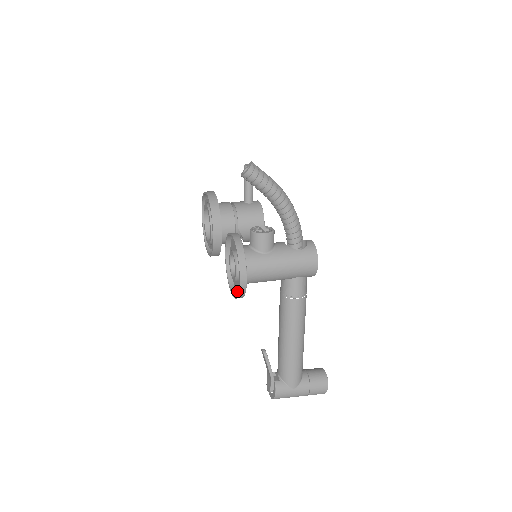
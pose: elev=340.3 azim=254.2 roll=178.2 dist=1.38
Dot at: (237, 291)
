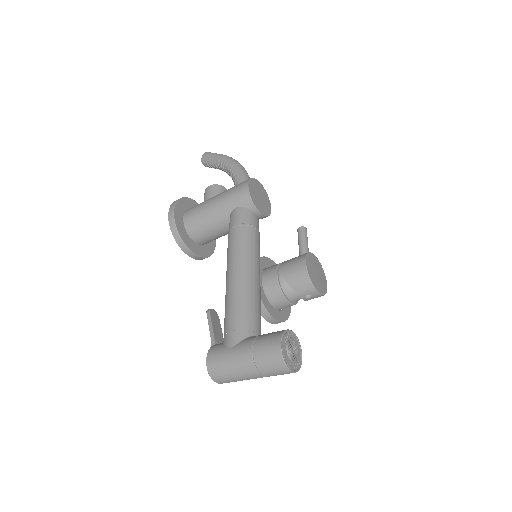
Dot at: (192, 250)
